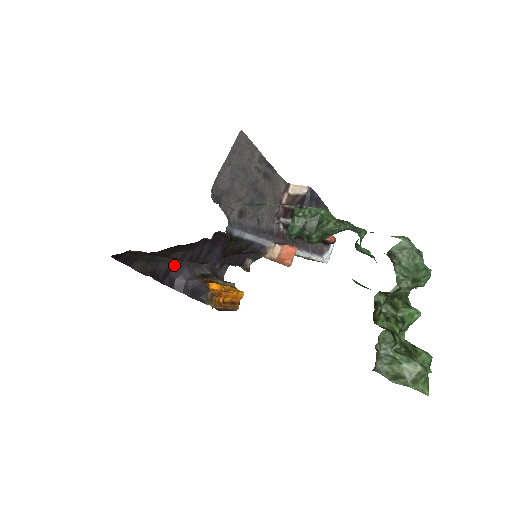
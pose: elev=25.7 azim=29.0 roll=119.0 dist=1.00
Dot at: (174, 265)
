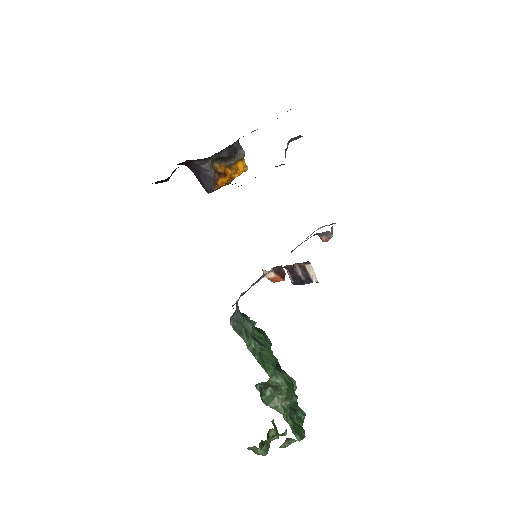
Dot at: occluded
